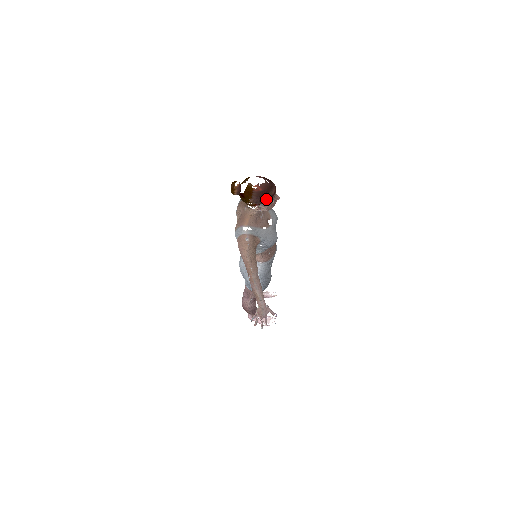
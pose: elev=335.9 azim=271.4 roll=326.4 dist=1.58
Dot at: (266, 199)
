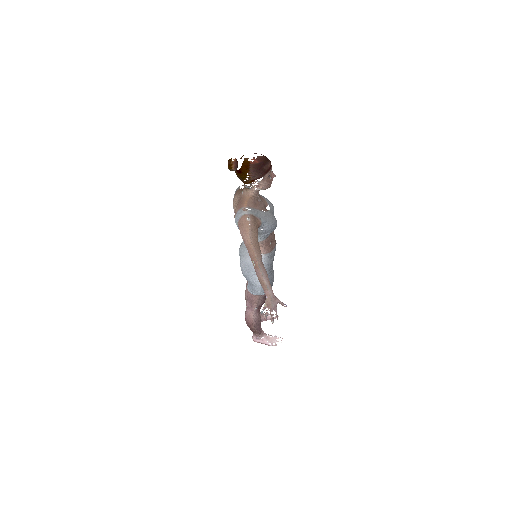
Dot at: (263, 172)
